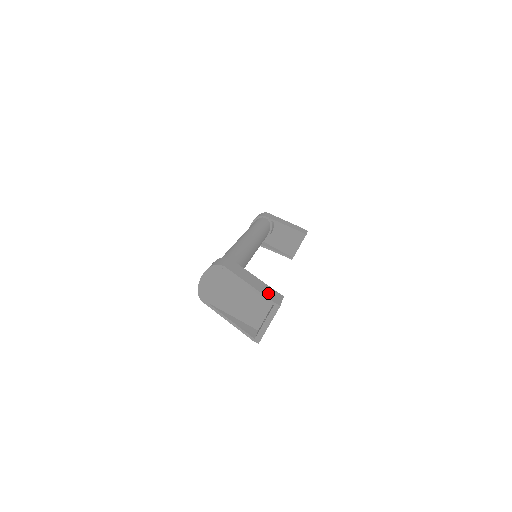
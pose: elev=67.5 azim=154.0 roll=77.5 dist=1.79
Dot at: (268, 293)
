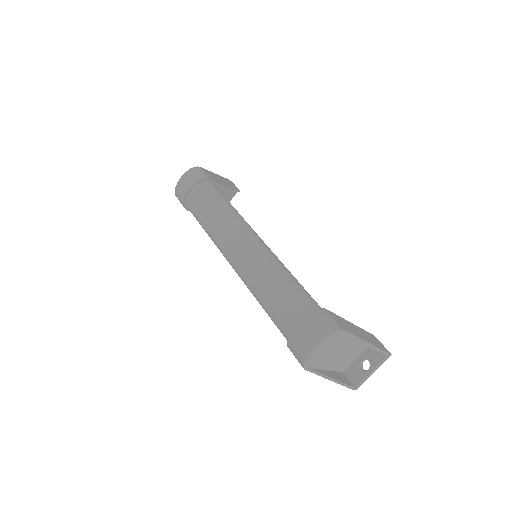
Dot at: (375, 342)
